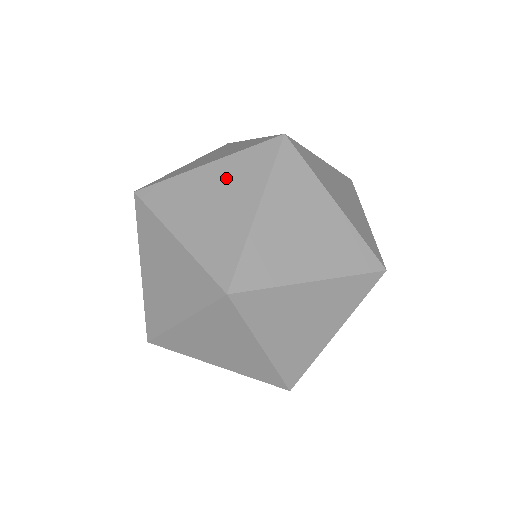
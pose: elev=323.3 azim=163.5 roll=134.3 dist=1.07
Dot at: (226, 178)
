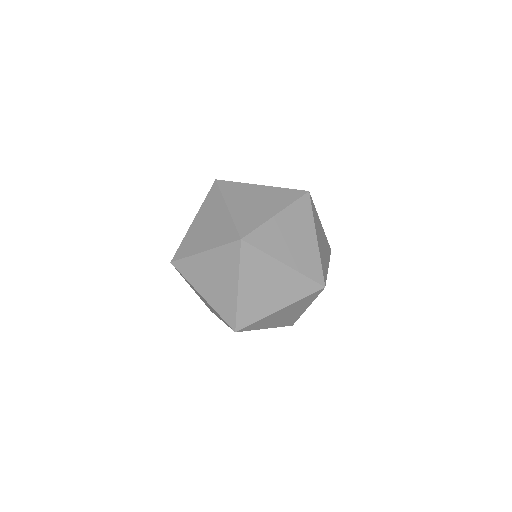
Dot at: occluded
